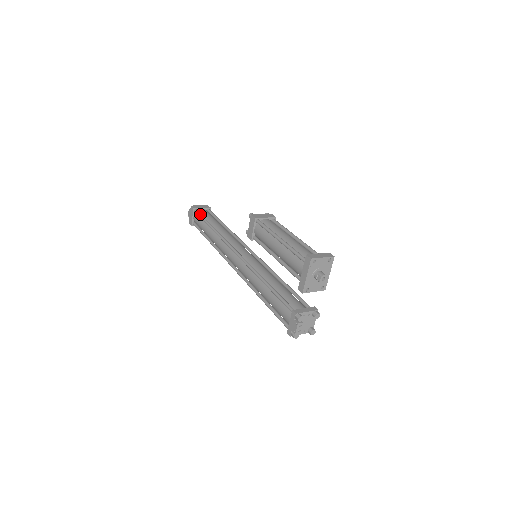
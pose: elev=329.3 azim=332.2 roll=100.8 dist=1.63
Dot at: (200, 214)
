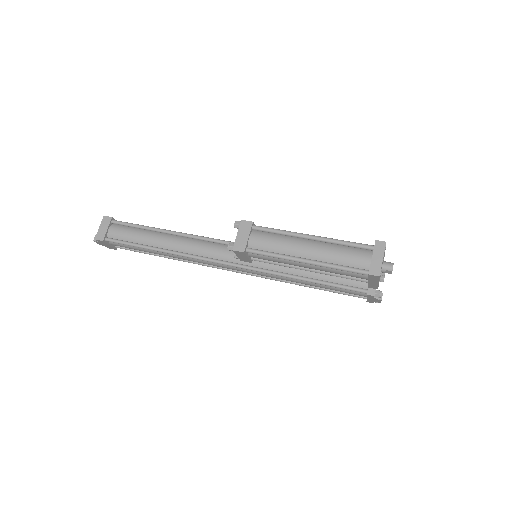
Dot at: (120, 242)
